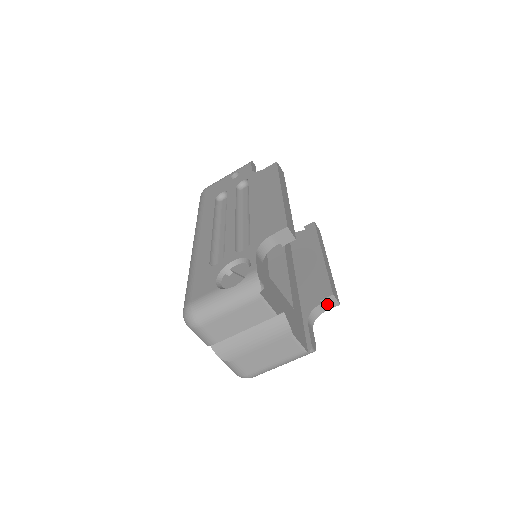
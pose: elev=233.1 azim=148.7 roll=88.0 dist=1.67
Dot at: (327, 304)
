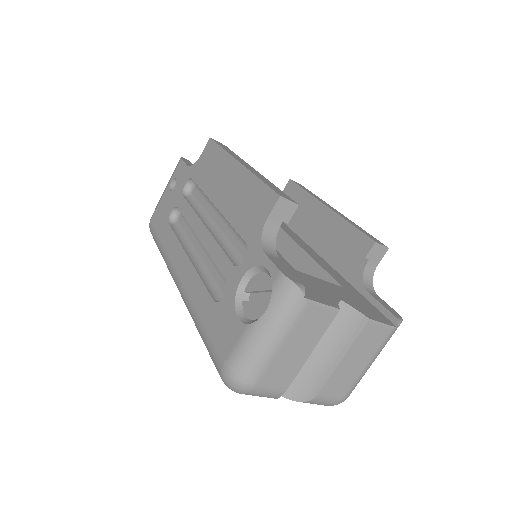
Dot at: (374, 257)
